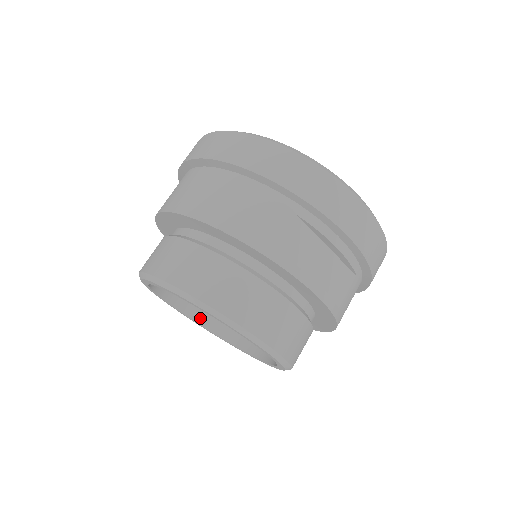
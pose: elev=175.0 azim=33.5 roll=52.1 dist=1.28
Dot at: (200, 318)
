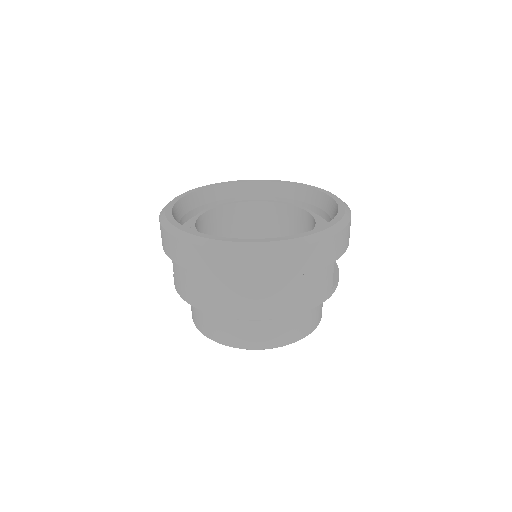
Dot at: occluded
